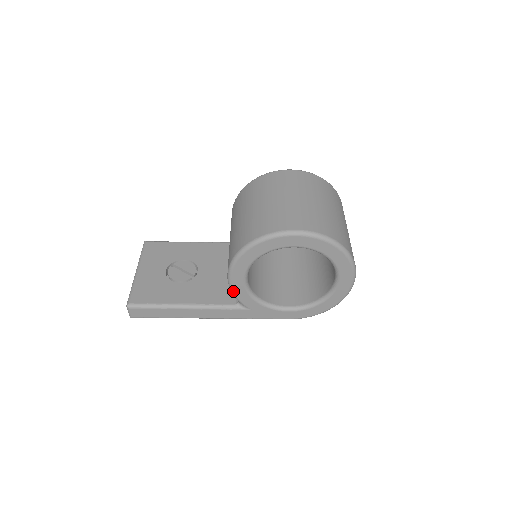
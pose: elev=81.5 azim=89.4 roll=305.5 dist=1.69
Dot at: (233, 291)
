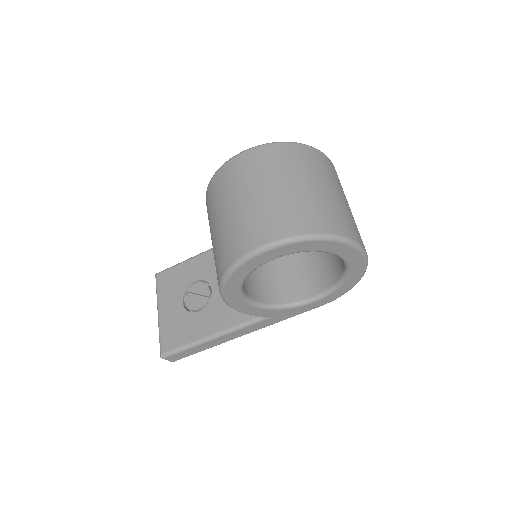
Dot at: occluded
